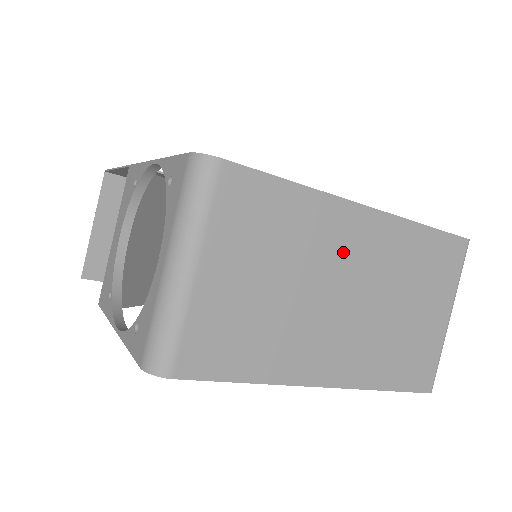
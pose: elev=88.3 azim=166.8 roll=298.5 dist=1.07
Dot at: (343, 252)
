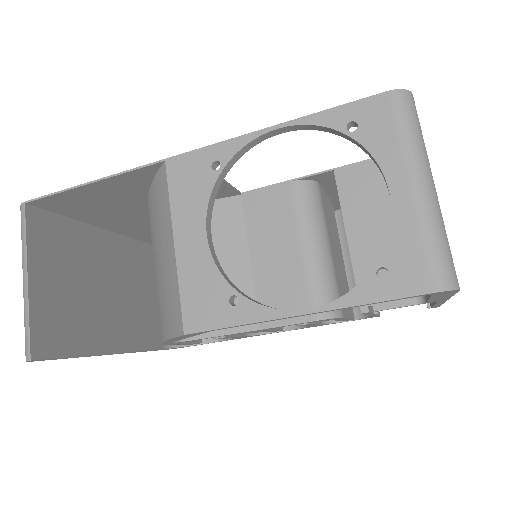
Dot at: occluded
